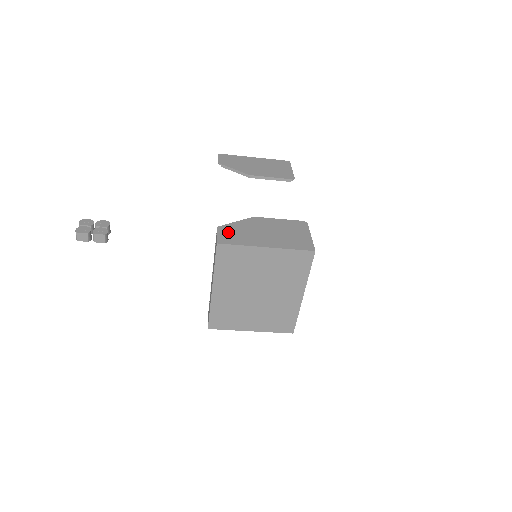
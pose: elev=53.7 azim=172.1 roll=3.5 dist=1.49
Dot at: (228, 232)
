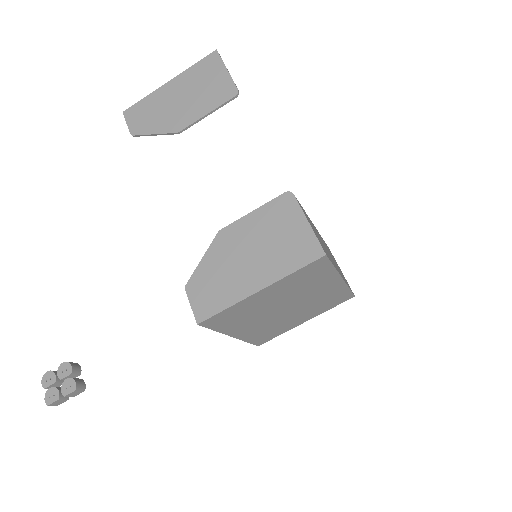
Dot at: (201, 290)
